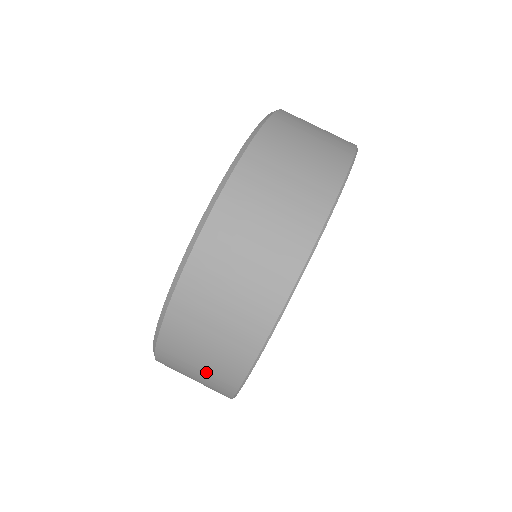
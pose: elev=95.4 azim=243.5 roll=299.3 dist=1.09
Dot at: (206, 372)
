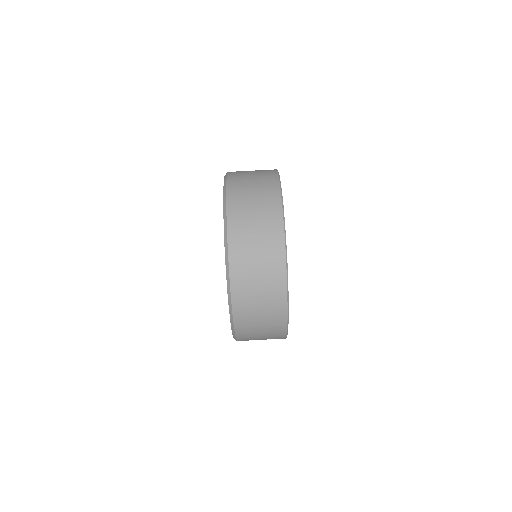
Dot at: (266, 339)
